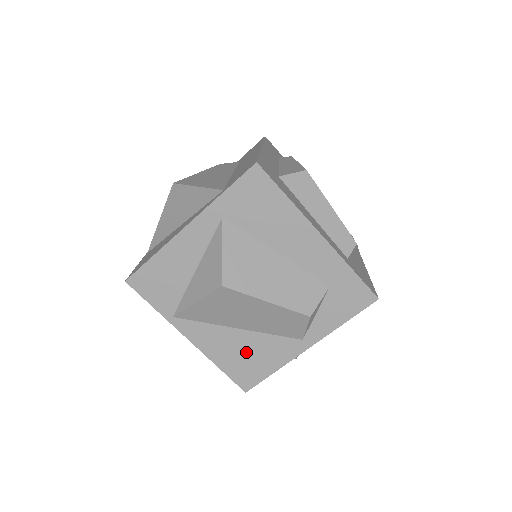
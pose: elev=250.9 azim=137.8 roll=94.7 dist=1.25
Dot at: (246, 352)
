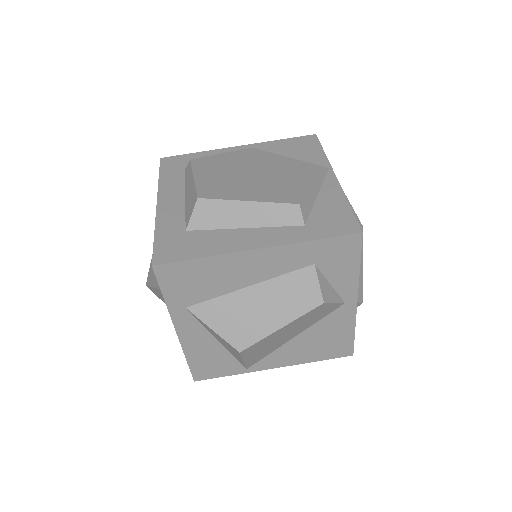
Dot at: (319, 341)
